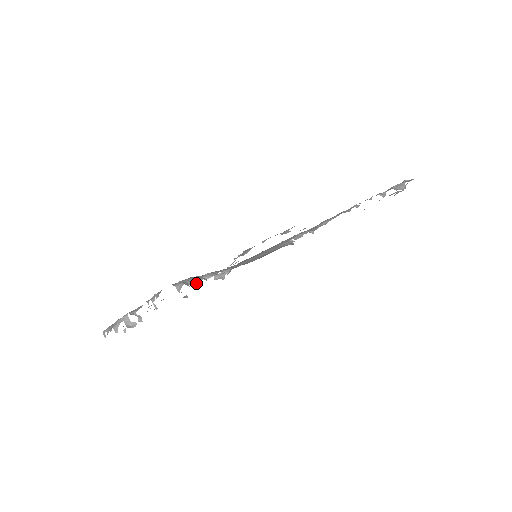
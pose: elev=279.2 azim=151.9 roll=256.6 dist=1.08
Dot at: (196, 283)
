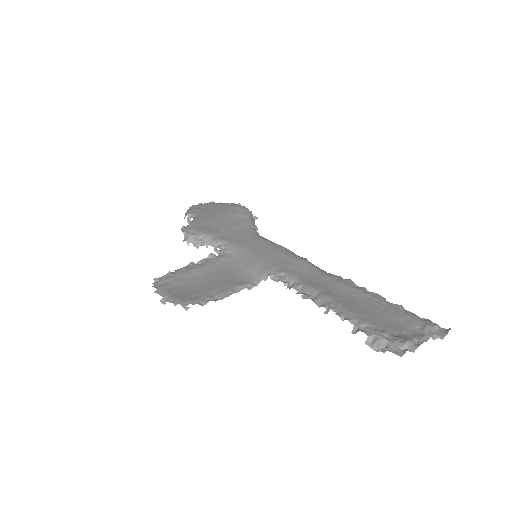
Dot at: (196, 244)
